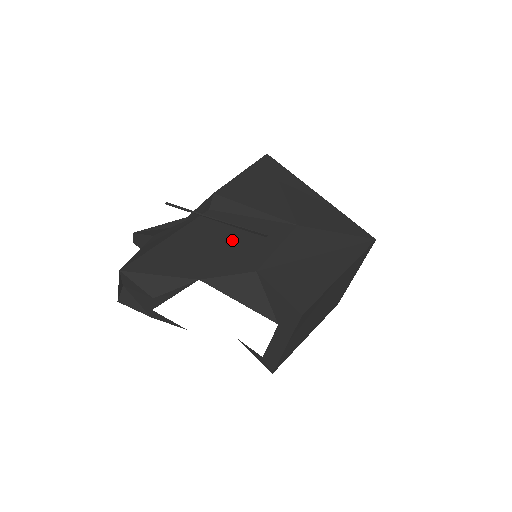
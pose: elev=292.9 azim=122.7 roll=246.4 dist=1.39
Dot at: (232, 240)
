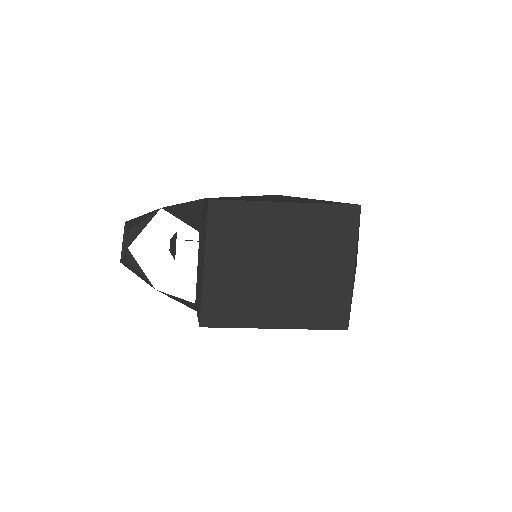
Dot at: occluded
